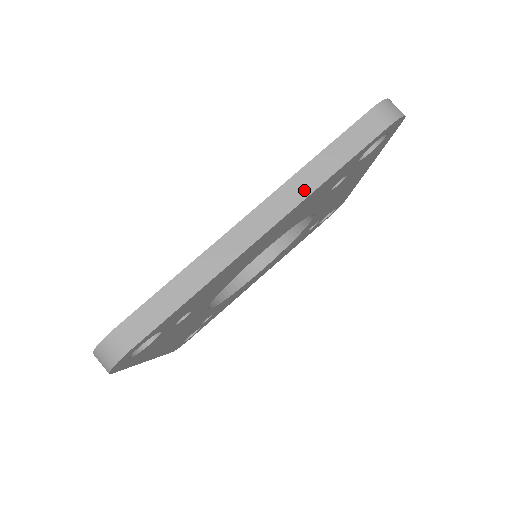
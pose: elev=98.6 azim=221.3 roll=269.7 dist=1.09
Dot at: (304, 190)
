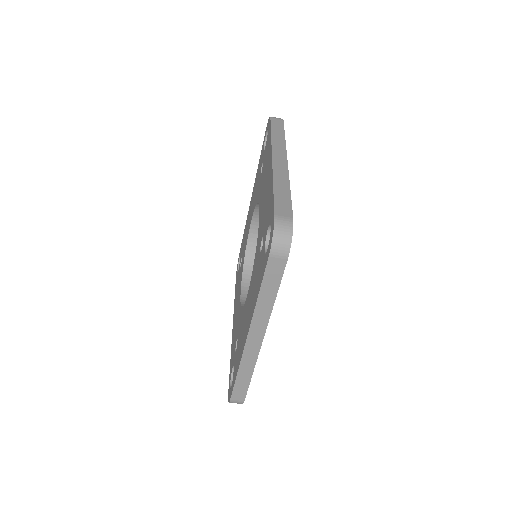
Dot at: (266, 314)
